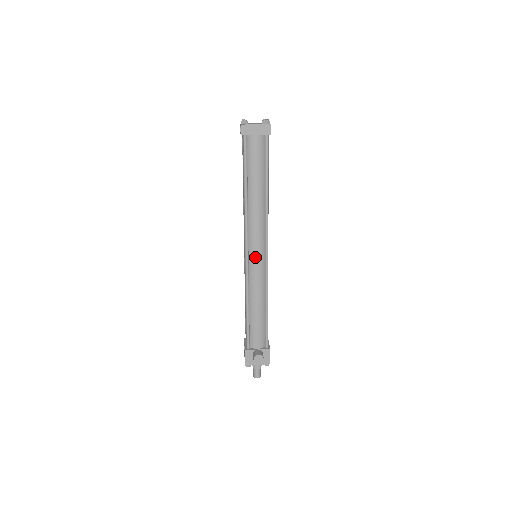
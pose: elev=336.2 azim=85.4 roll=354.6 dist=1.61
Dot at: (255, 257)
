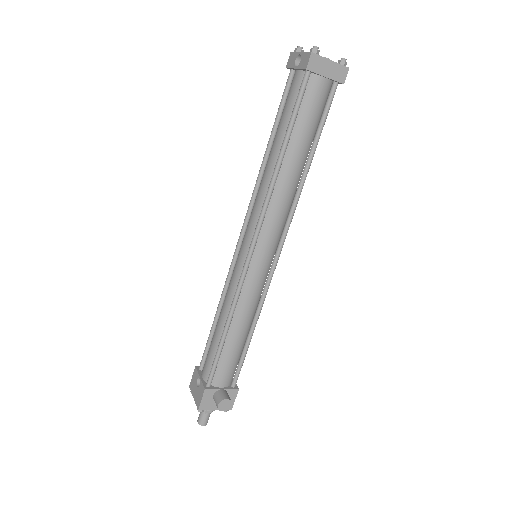
Dot at: (261, 259)
